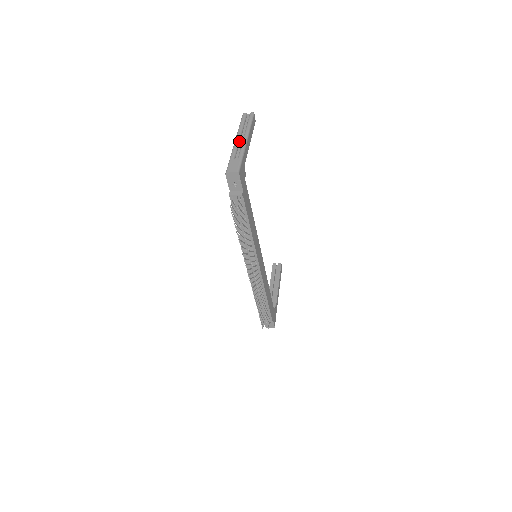
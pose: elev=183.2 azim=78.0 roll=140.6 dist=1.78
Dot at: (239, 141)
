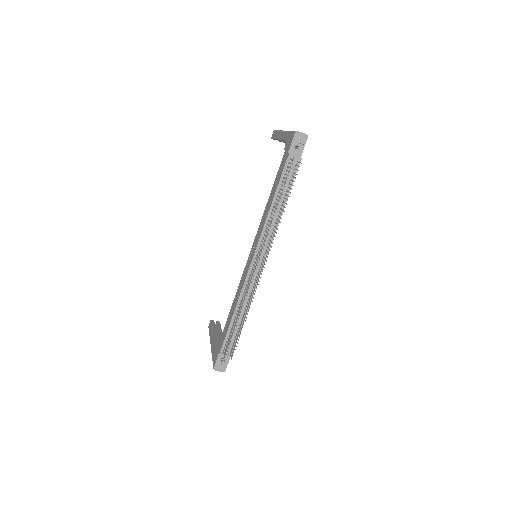
Dot at: occluded
